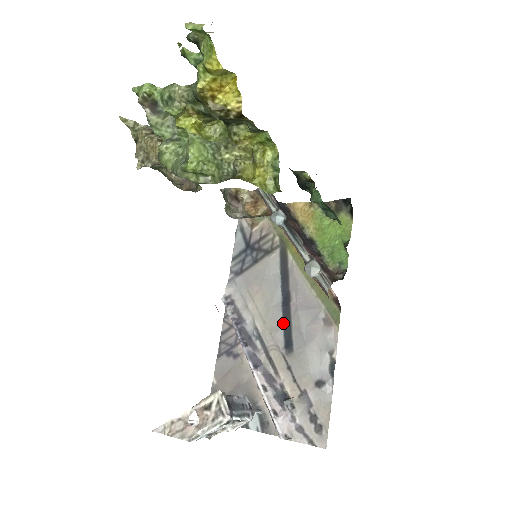
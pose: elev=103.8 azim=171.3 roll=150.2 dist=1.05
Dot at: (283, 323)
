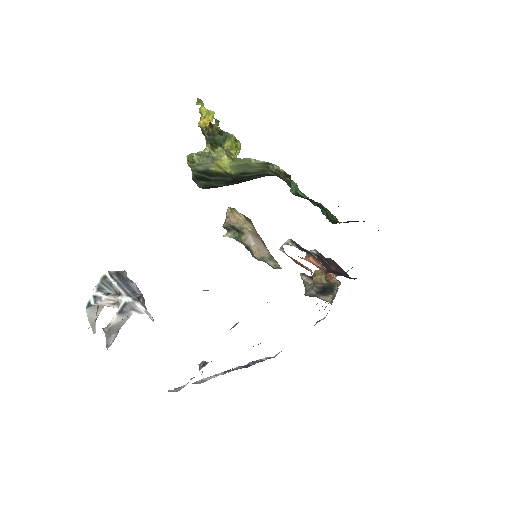
Dot at: occluded
